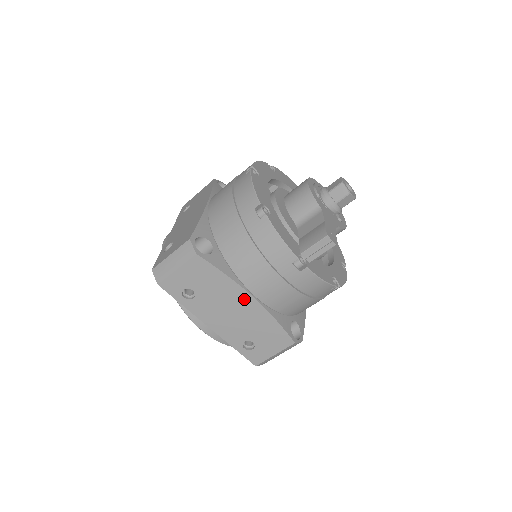
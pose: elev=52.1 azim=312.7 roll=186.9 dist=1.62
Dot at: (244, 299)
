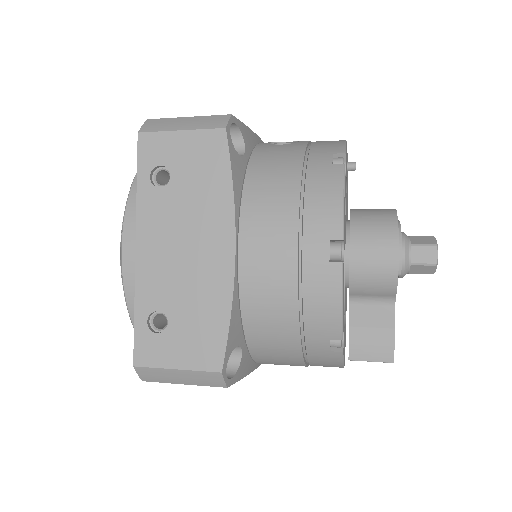
Dot at: occluded
